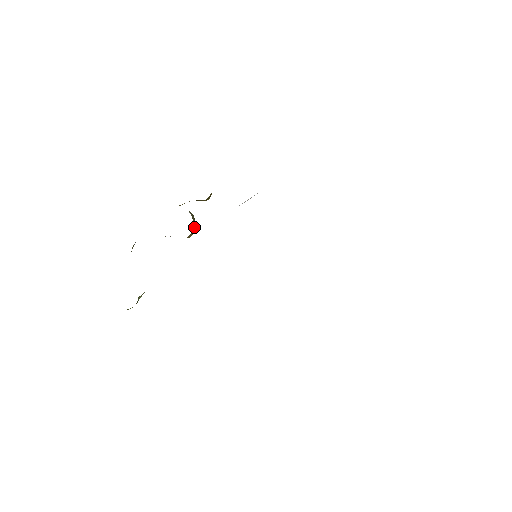
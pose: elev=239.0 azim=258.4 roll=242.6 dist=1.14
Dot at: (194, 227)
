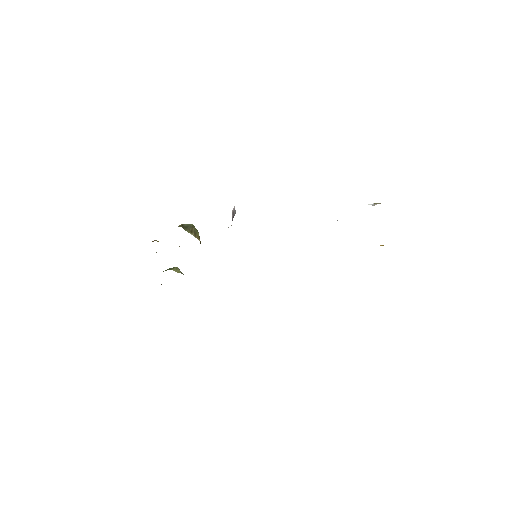
Dot at: (199, 237)
